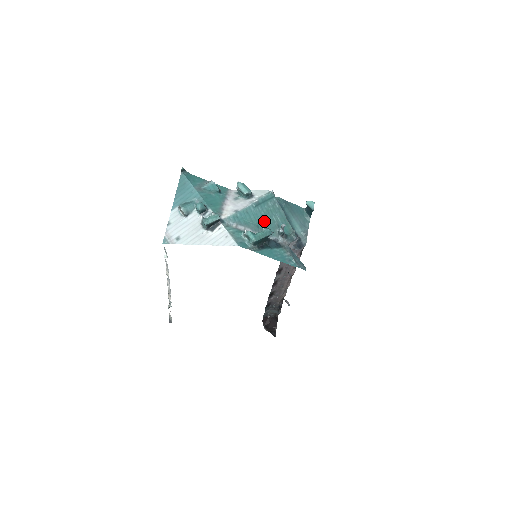
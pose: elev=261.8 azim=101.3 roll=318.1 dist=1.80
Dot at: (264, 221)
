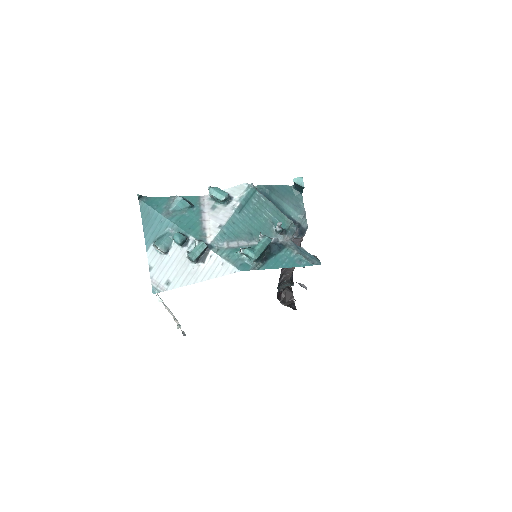
Dot at: (255, 224)
